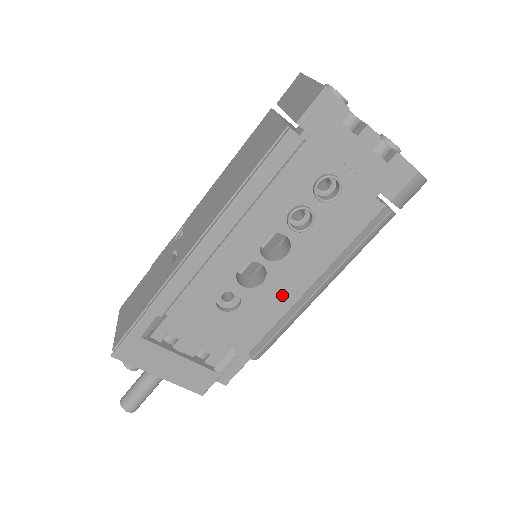
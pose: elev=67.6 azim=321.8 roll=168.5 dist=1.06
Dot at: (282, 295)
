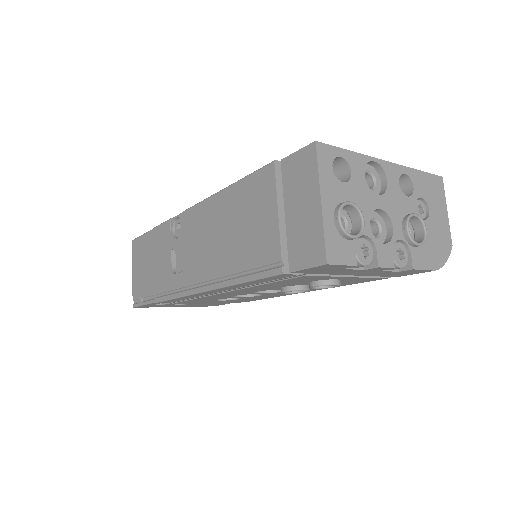
Dot at: occluded
